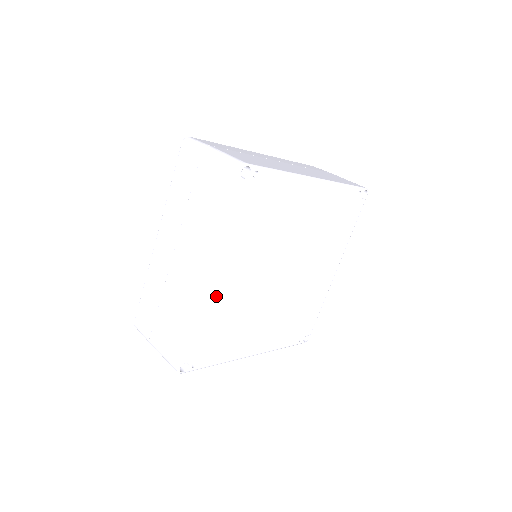
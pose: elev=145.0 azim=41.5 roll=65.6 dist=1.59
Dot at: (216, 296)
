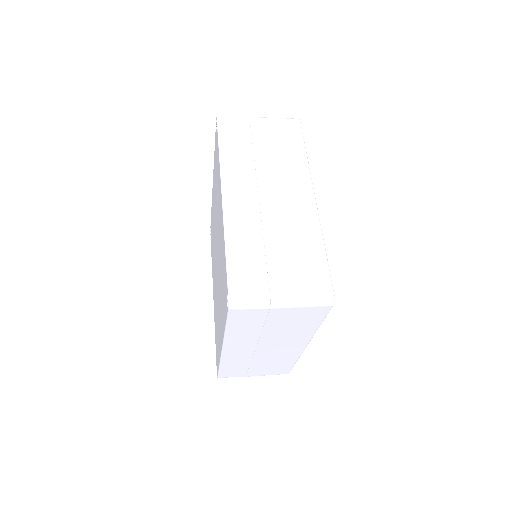
Dot at: occluded
